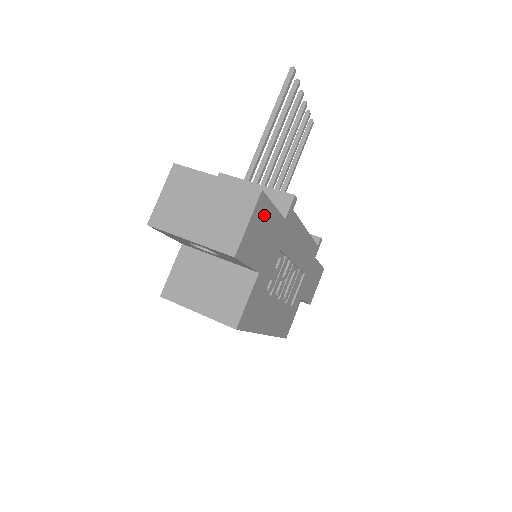
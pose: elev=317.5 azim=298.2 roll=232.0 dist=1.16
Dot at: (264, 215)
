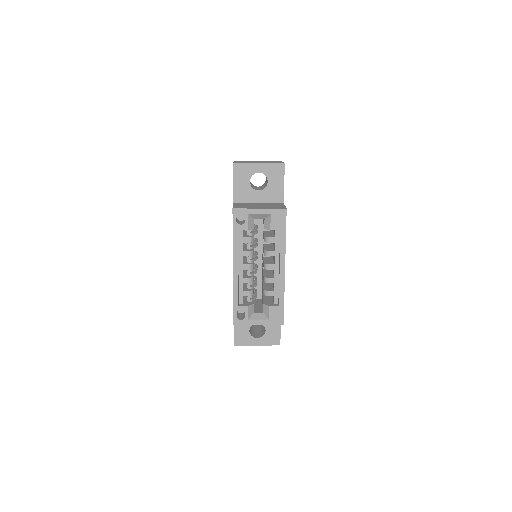
Dot at: occluded
